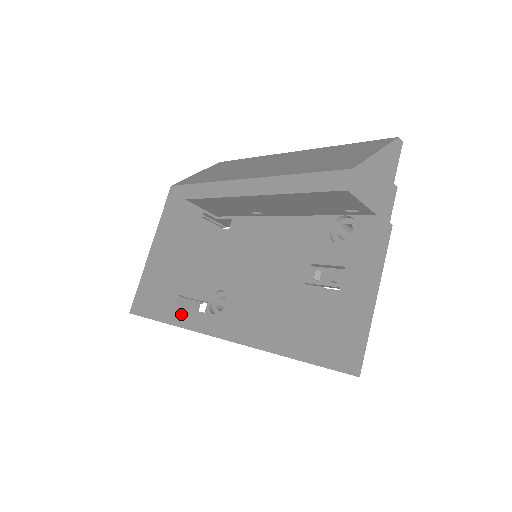
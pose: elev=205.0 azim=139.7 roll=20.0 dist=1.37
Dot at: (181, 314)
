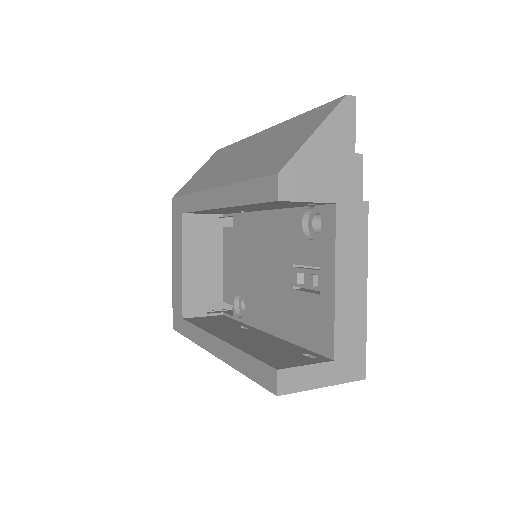
Dot at: (199, 334)
